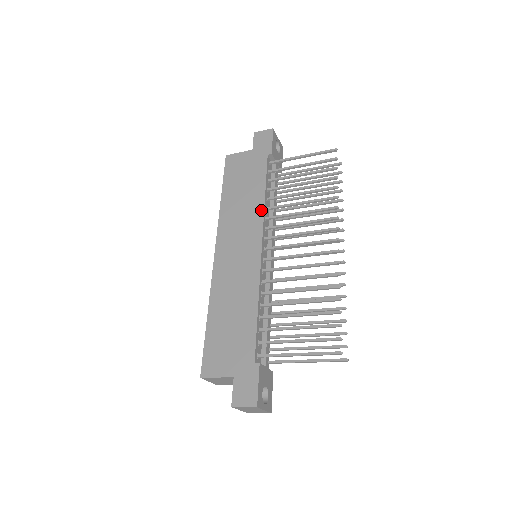
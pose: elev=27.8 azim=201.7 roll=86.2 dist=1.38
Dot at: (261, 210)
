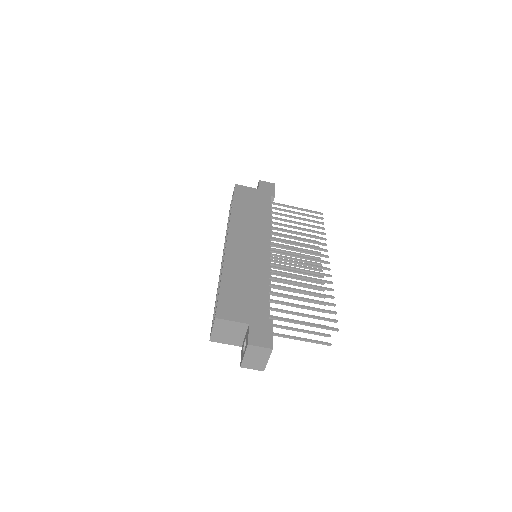
Dot at: (268, 225)
